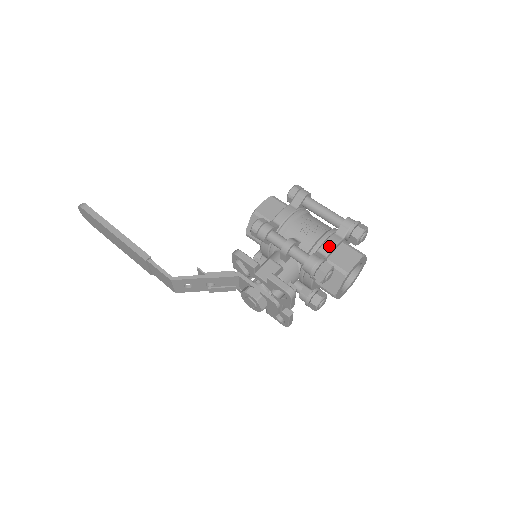
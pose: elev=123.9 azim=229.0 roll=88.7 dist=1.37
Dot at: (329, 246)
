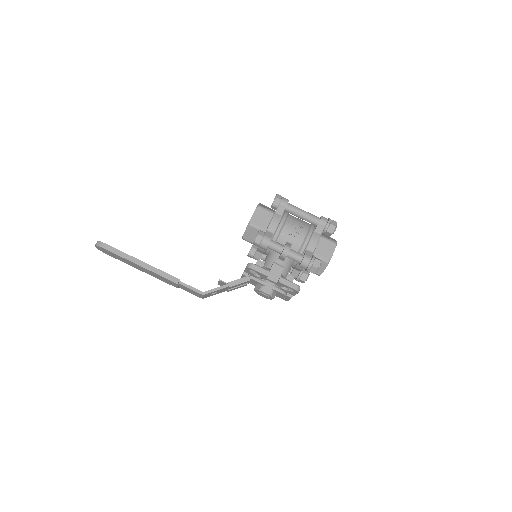
Dot at: (314, 244)
